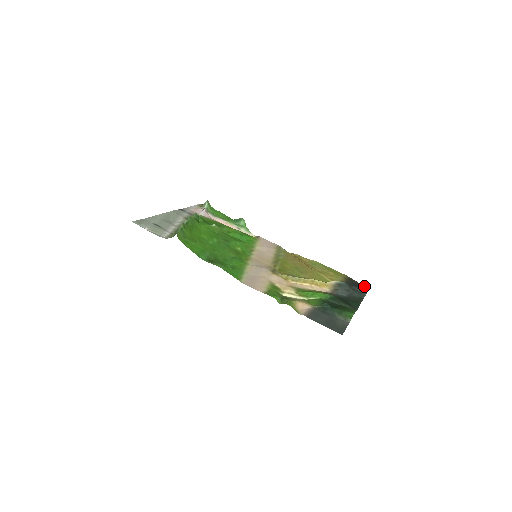
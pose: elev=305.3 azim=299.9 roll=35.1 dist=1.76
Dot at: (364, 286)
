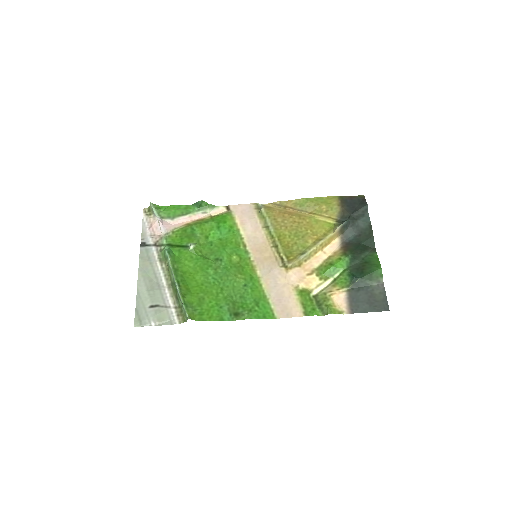
Dot at: (358, 196)
